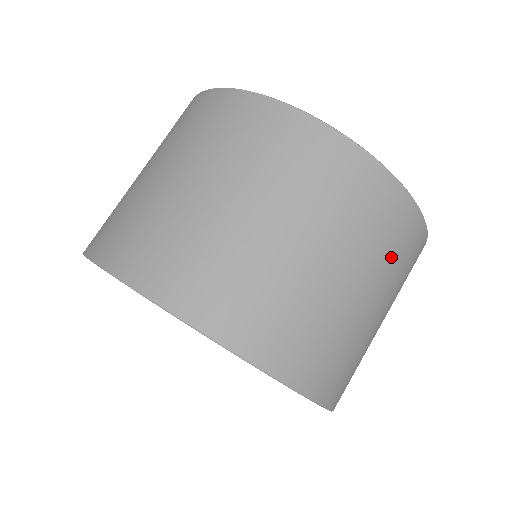
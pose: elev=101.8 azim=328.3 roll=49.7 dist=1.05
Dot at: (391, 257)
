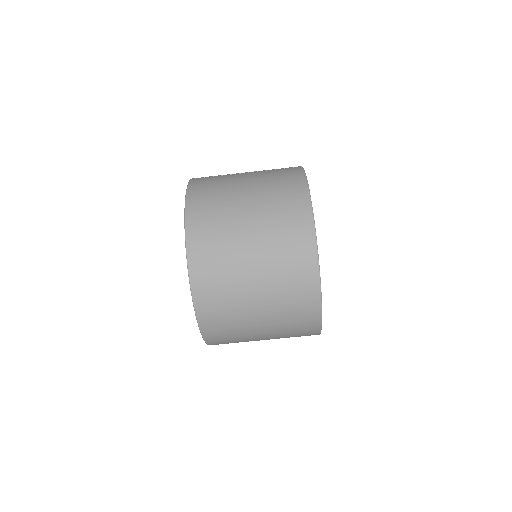
Dot at: occluded
